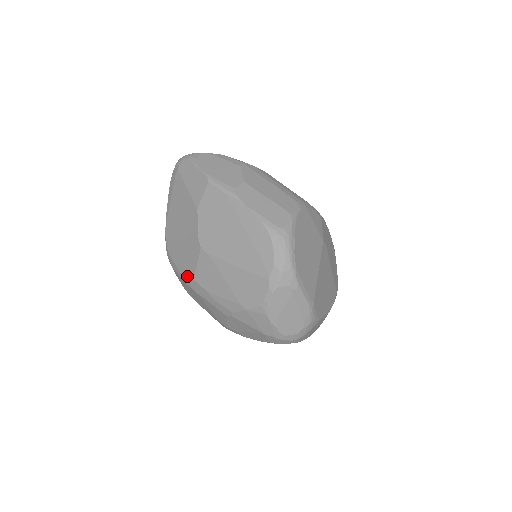
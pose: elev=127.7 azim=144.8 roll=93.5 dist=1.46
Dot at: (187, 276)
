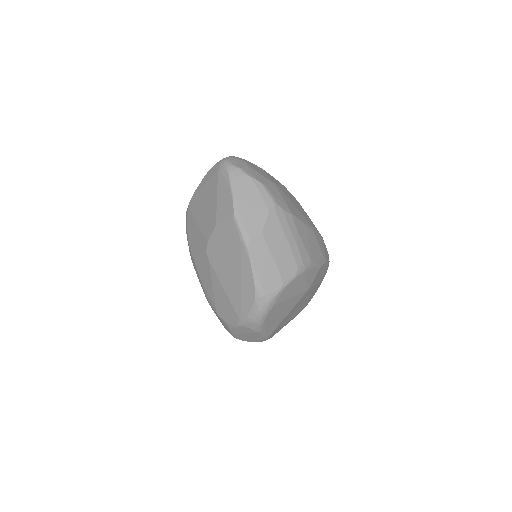
Dot at: (191, 251)
